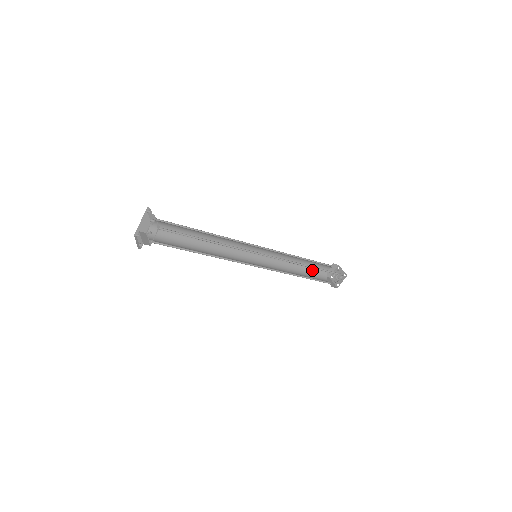
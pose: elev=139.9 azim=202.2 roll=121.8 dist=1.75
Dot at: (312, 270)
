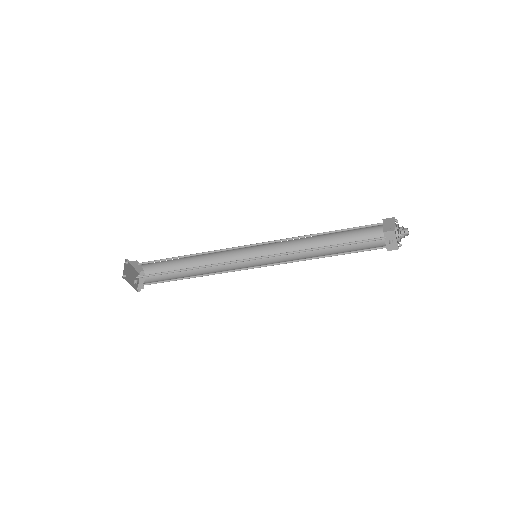
Dot at: (355, 235)
